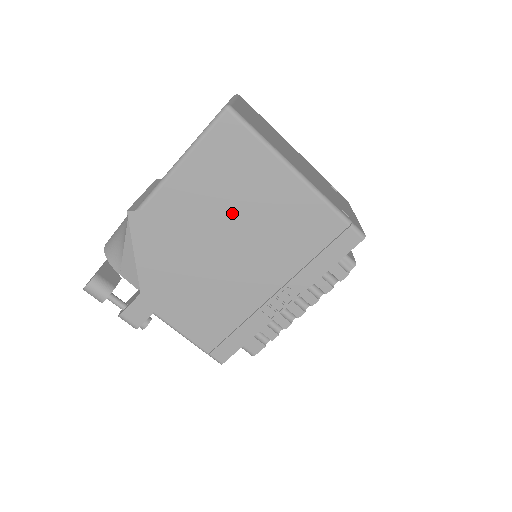
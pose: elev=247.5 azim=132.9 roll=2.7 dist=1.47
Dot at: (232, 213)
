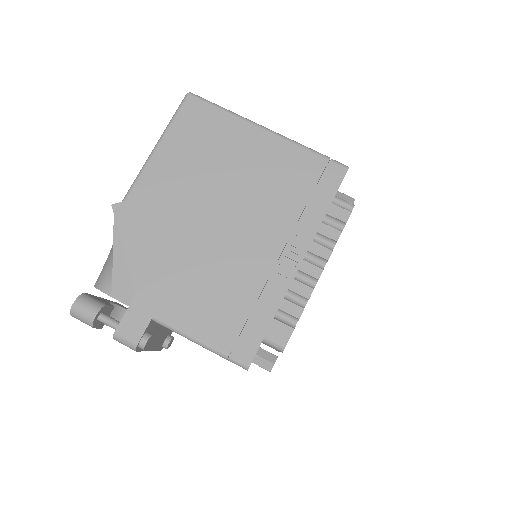
Dot at: (214, 179)
